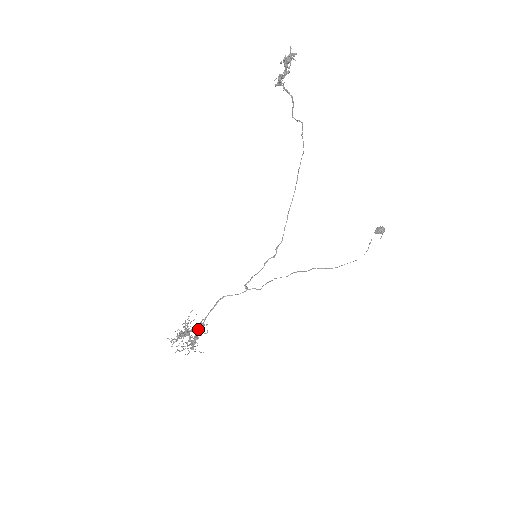
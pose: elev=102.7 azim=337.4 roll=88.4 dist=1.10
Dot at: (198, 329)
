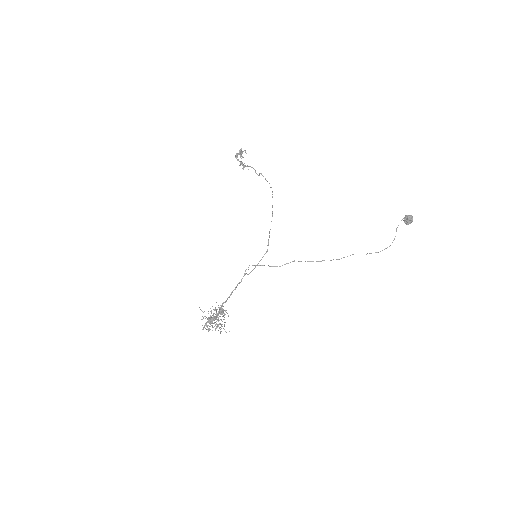
Dot at: (216, 310)
